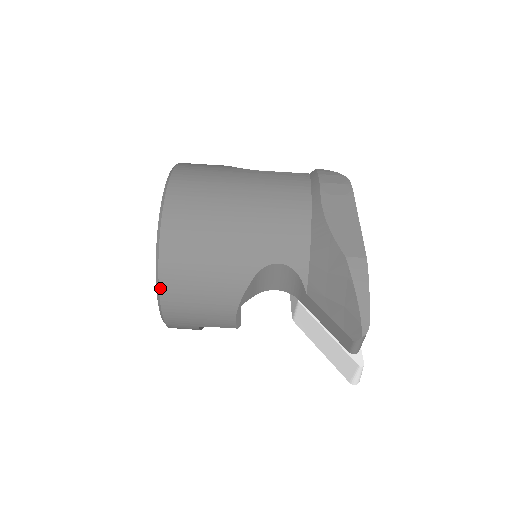
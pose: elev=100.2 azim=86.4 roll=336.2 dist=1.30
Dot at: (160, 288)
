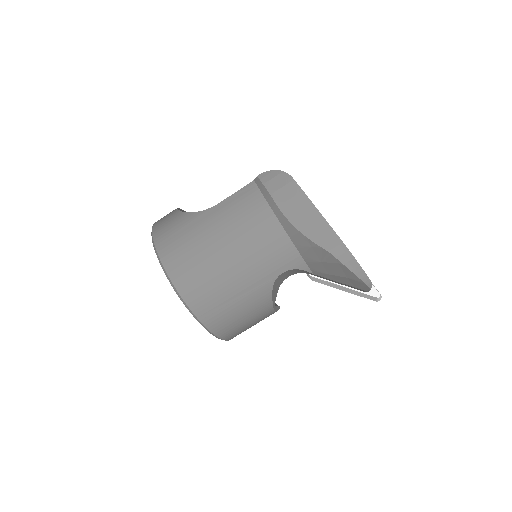
Dot at: (217, 336)
